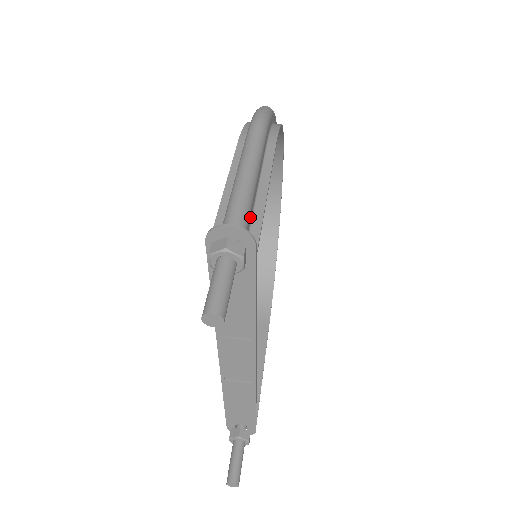
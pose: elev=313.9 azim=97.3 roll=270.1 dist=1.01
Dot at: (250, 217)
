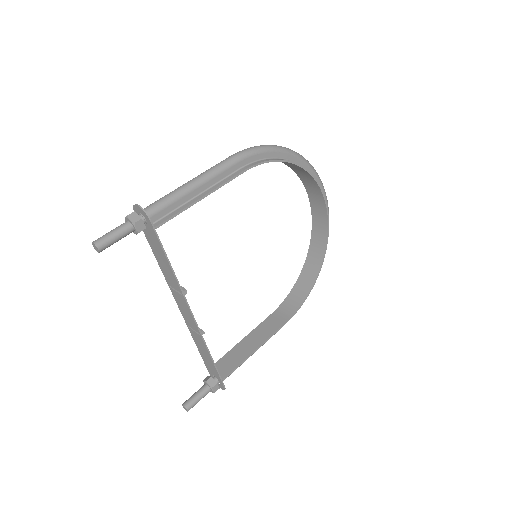
Dot at: (172, 208)
